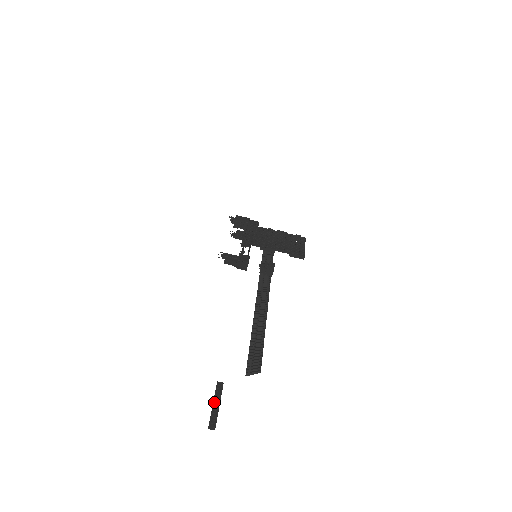
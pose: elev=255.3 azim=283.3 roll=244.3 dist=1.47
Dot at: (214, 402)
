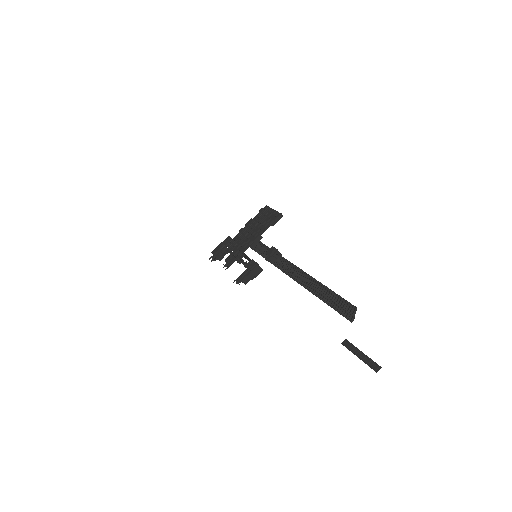
Dot at: (357, 356)
